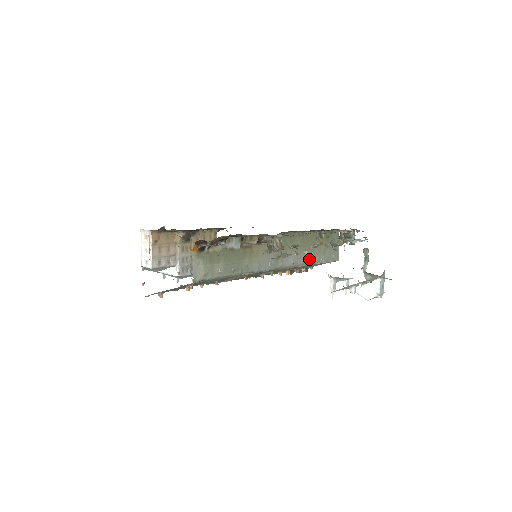
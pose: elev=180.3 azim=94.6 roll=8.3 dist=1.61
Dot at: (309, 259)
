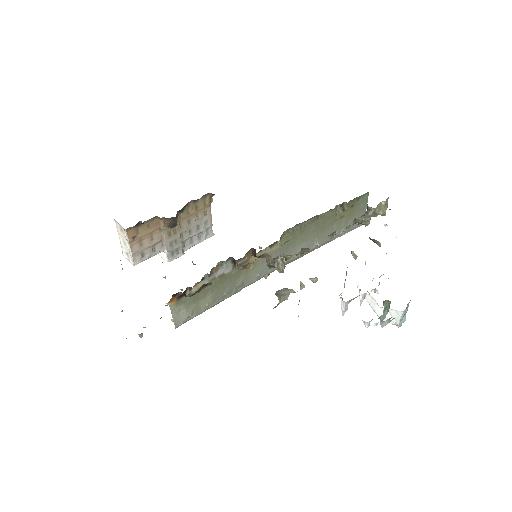
Dot at: (324, 239)
